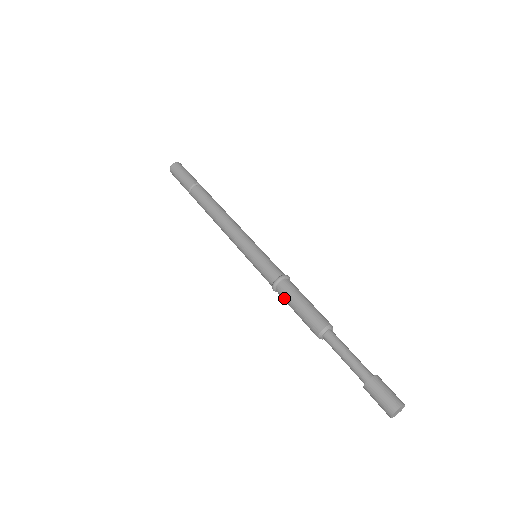
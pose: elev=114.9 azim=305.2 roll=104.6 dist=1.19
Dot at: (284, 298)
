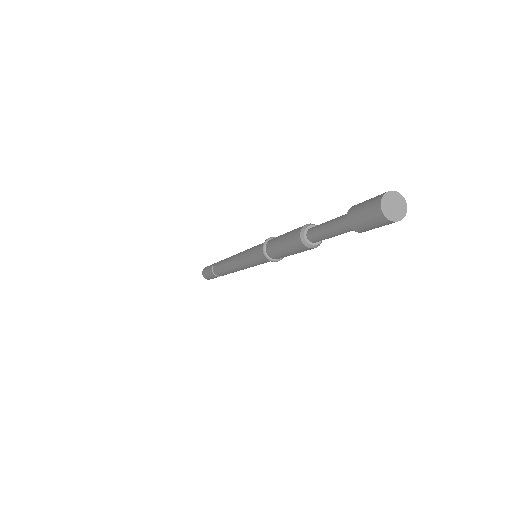
Dot at: (273, 252)
